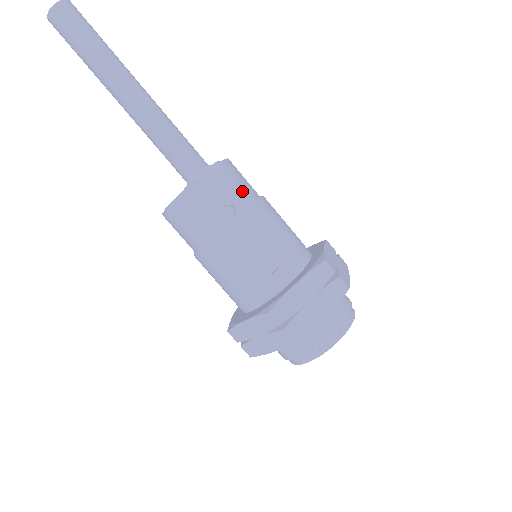
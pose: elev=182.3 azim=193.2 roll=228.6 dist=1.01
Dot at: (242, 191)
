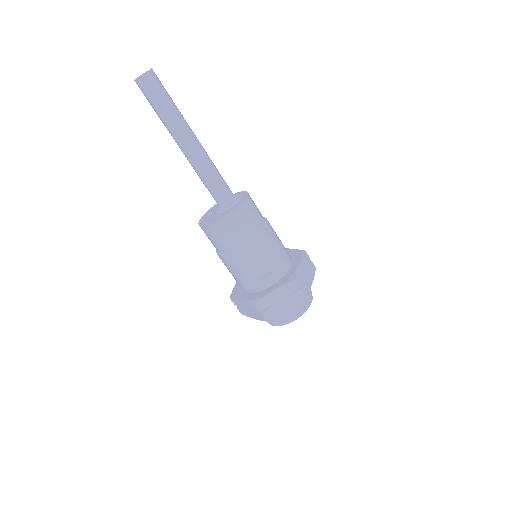
Dot at: (252, 225)
